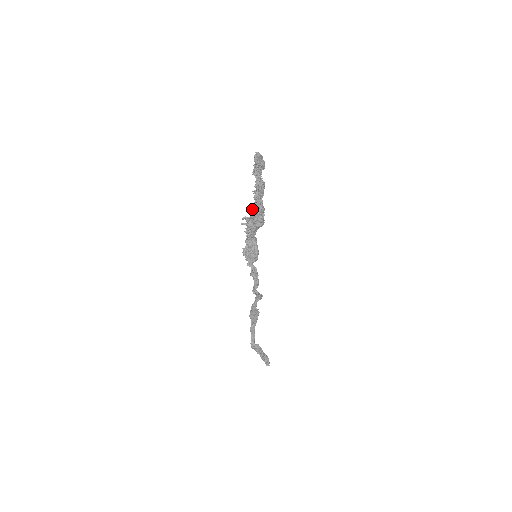
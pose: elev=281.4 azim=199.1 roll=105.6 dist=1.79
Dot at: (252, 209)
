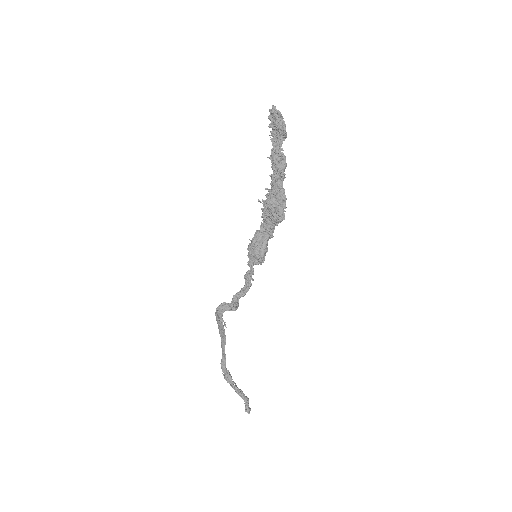
Dot at: (269, 191)
